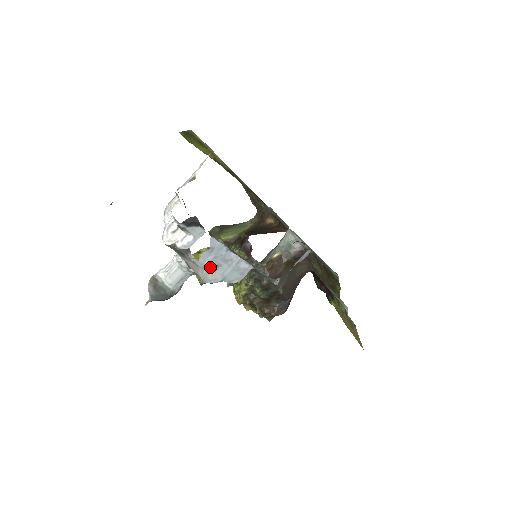
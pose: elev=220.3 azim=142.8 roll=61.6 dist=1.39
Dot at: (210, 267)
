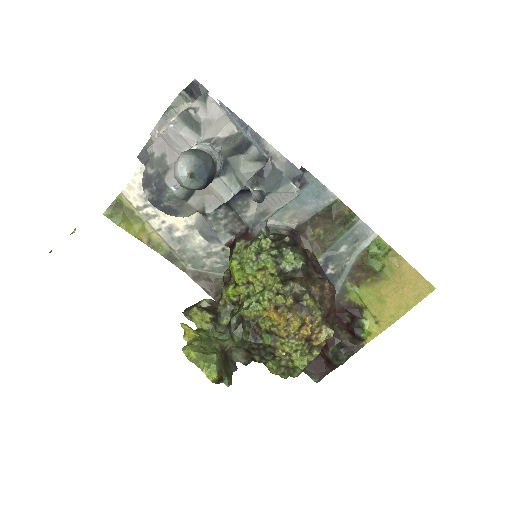
Dot at: (233, 122)
